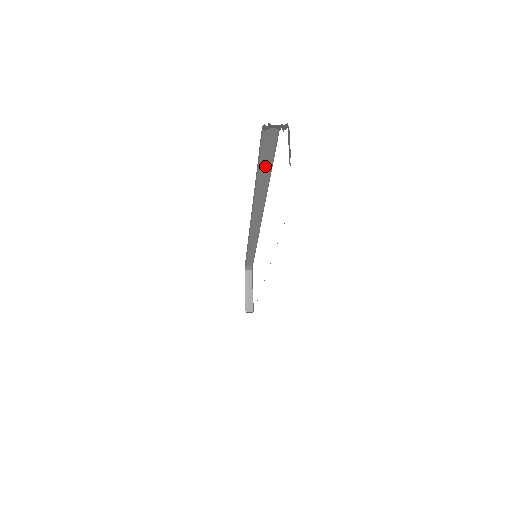
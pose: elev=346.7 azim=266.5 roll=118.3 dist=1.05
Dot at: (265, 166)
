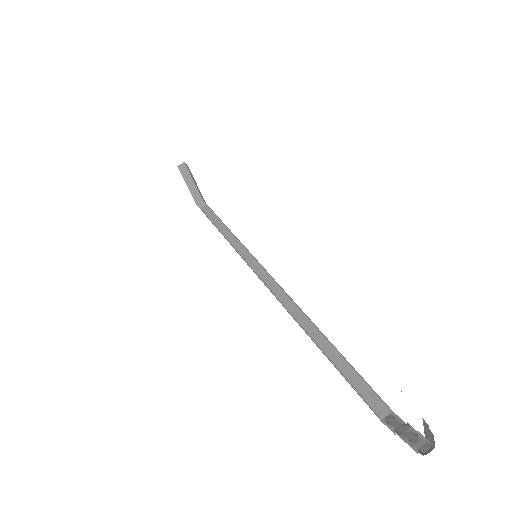
Dot at: occluded
